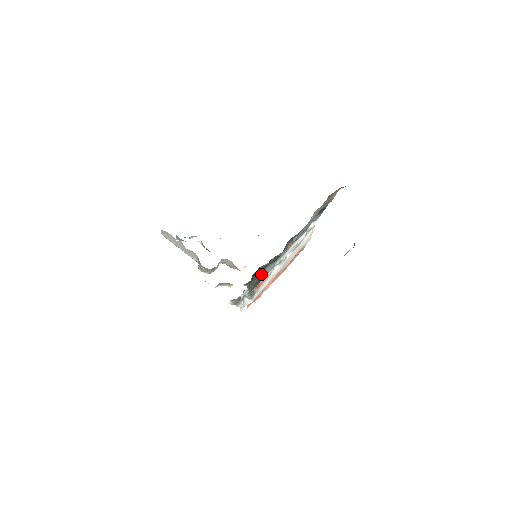
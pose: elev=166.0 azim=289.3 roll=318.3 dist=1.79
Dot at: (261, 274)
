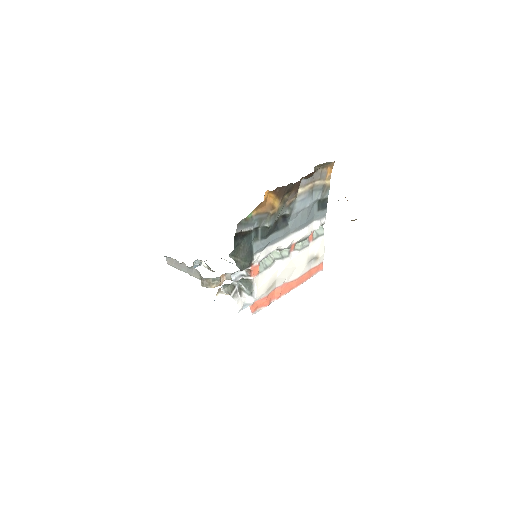
Dot at: (248, 246)
